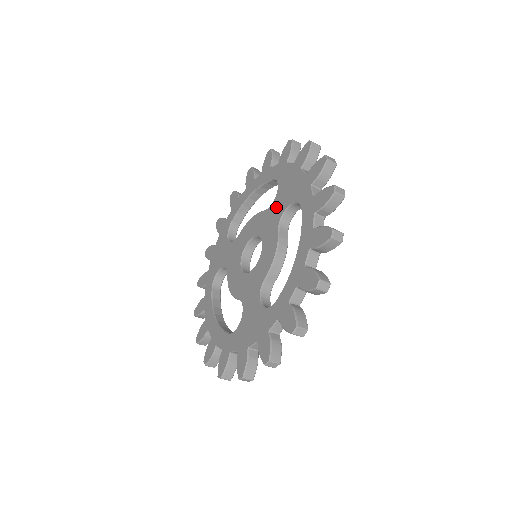
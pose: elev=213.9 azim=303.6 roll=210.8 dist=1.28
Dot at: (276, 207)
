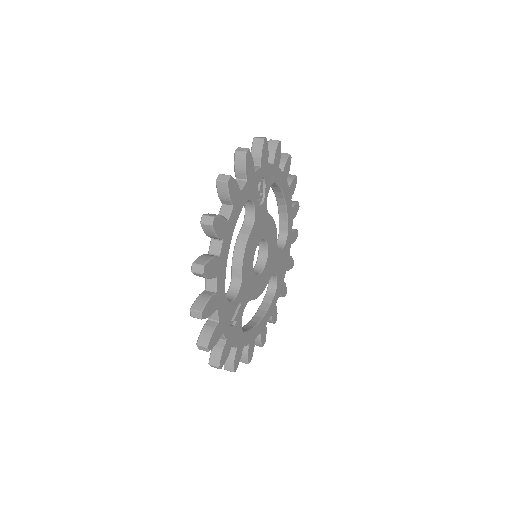
Dot at: occluded
